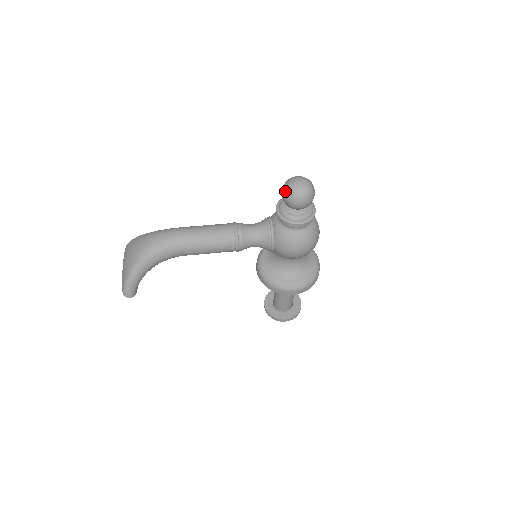
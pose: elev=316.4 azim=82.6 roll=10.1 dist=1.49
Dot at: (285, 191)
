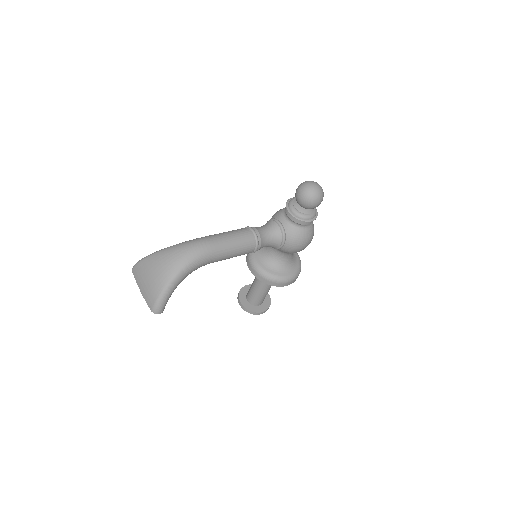
Dot at: (304, 194)
